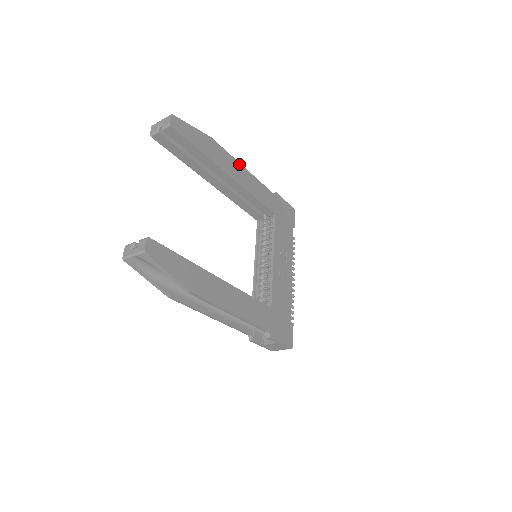
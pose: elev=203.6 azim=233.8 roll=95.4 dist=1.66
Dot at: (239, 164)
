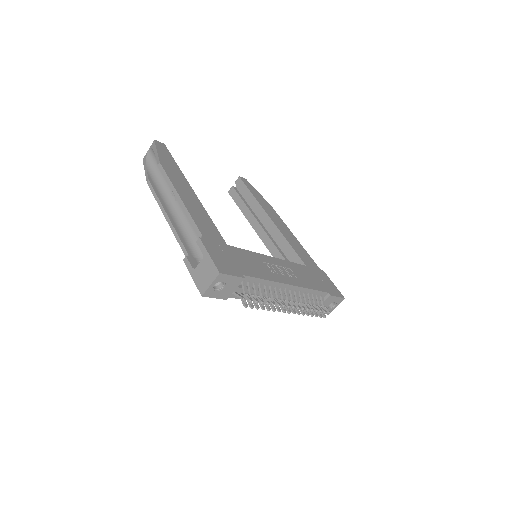
Dot at: (288, 229)
